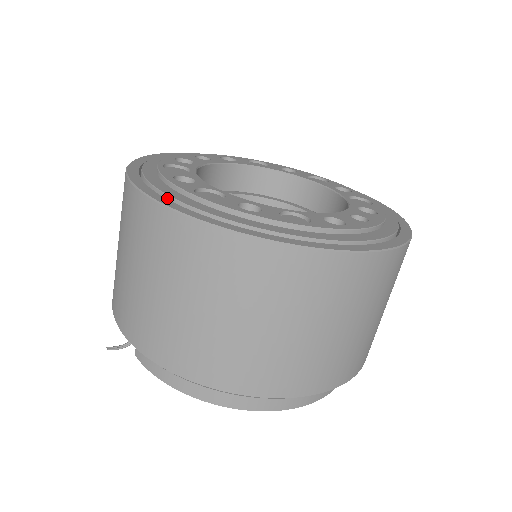
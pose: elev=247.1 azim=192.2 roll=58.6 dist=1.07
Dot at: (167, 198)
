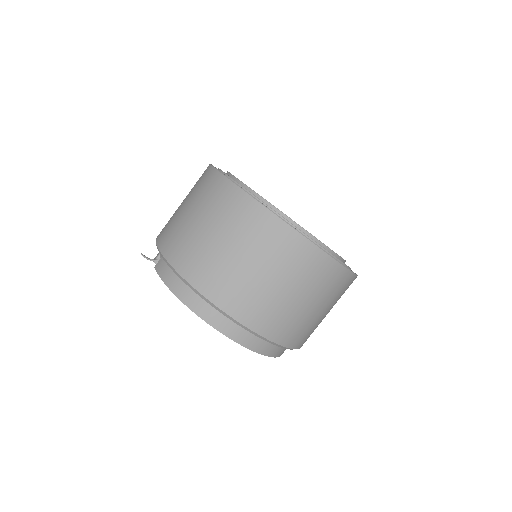
Dot at: occluded
